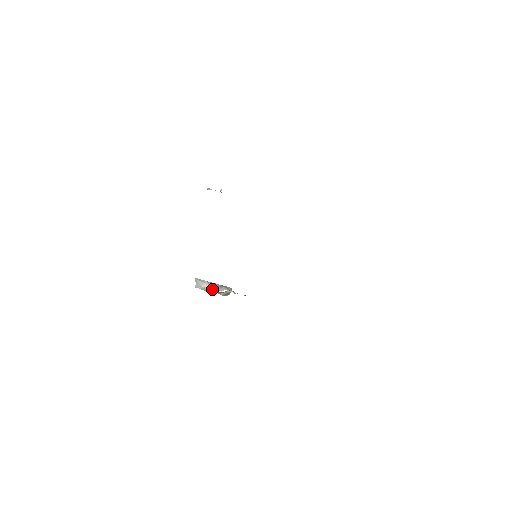
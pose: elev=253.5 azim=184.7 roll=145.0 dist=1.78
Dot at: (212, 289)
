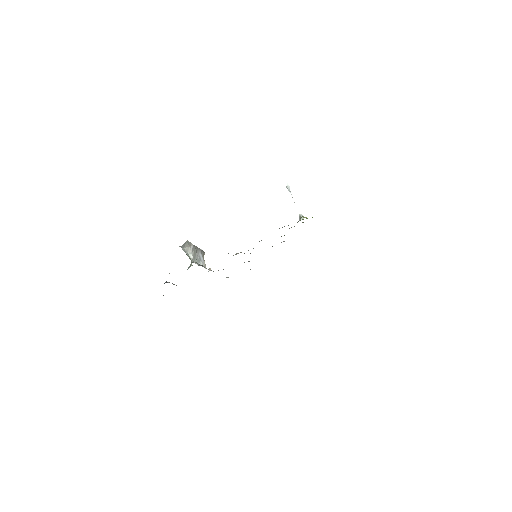
Dot at: (192, 260)
